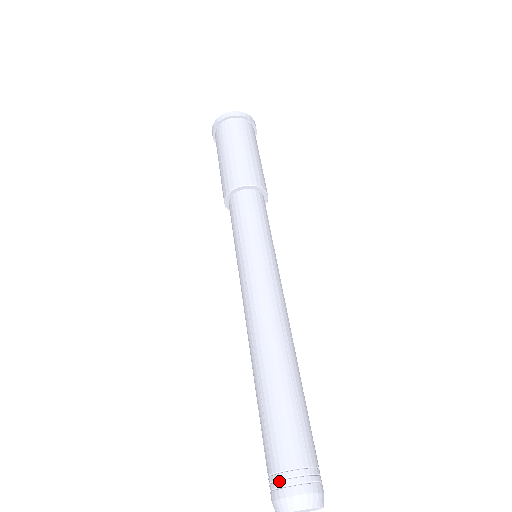
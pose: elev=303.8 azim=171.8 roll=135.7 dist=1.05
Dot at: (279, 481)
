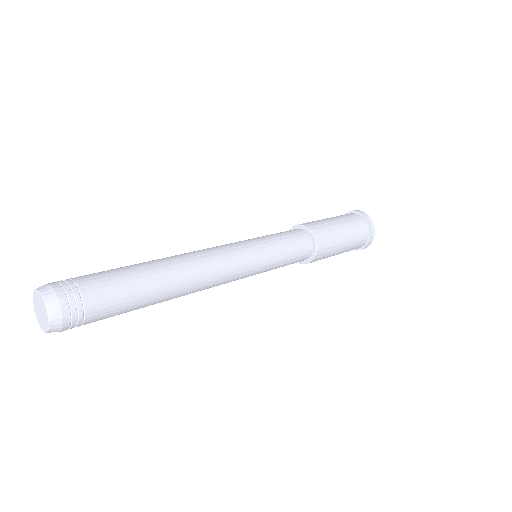
Dot at: occluded
